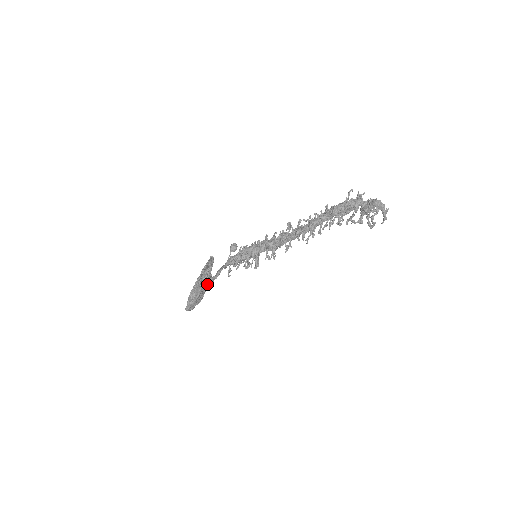
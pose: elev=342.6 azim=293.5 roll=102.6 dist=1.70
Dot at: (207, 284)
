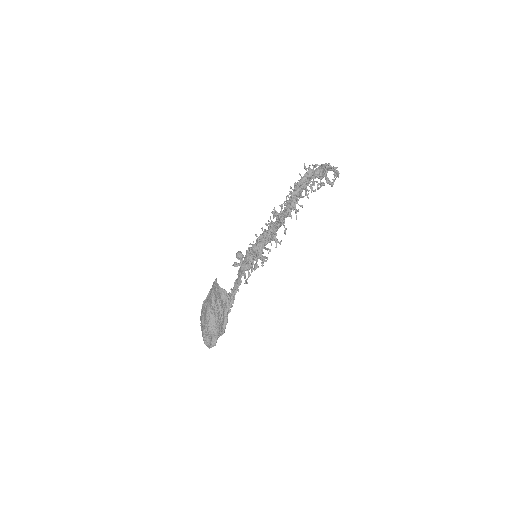
Dot at: (229, 304)
